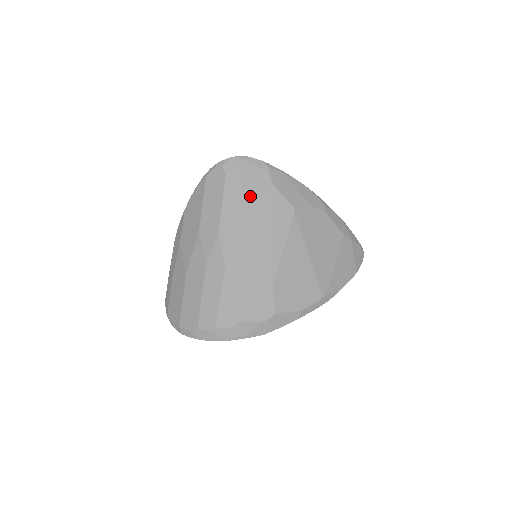
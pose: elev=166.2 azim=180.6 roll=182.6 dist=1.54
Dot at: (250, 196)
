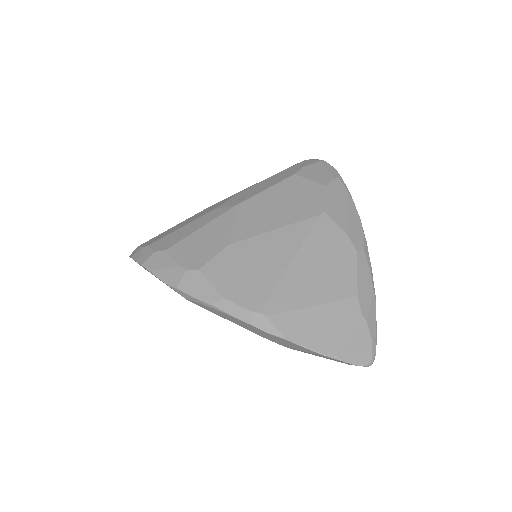
Dot at: (297, 178)
